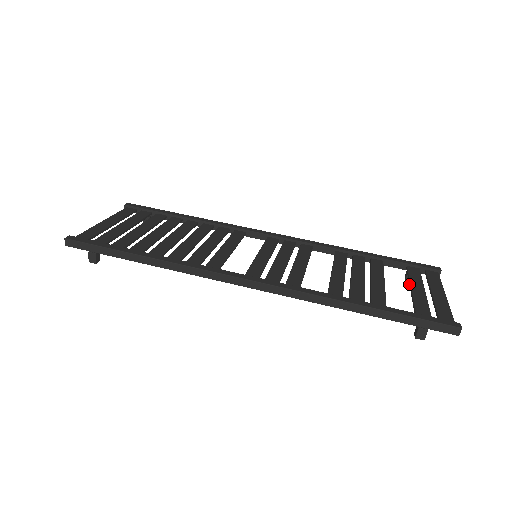
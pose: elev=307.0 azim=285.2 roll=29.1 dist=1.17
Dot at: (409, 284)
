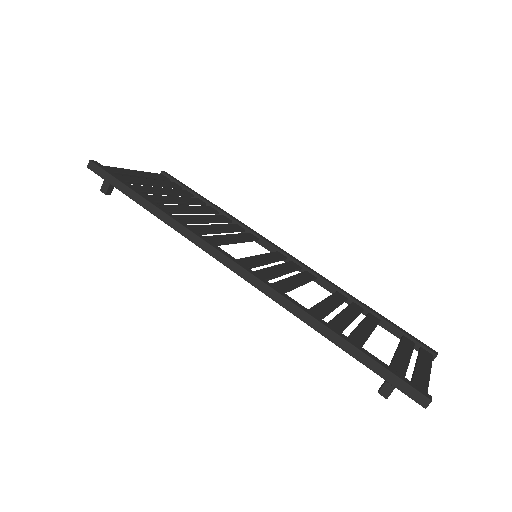
Dot at: (397, 347)
